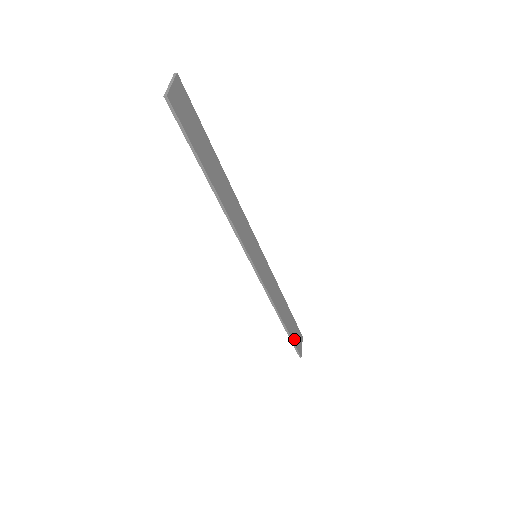
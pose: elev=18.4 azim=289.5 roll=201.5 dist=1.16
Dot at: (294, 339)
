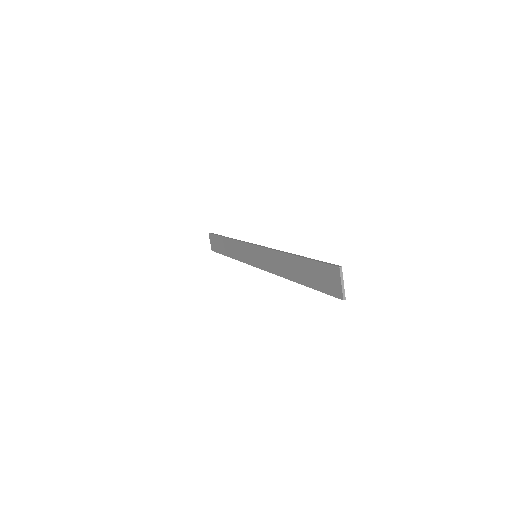
Dot at: (219, 250)
